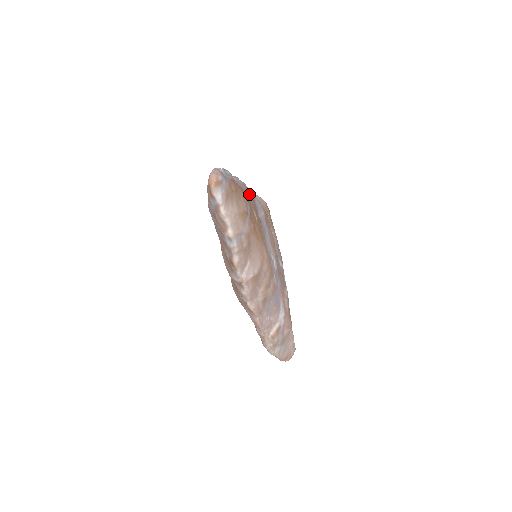
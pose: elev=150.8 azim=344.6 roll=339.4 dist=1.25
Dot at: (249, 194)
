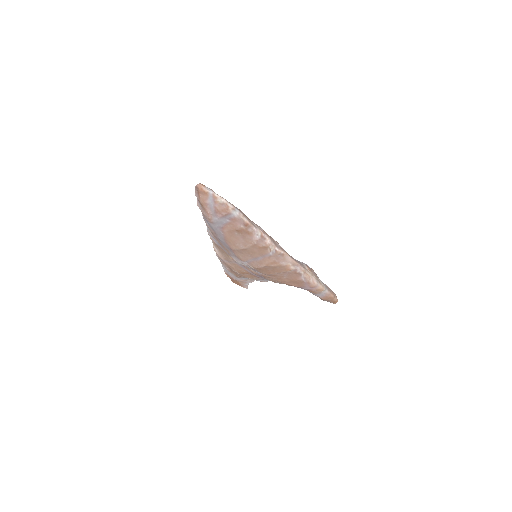
Dot at: occluded
